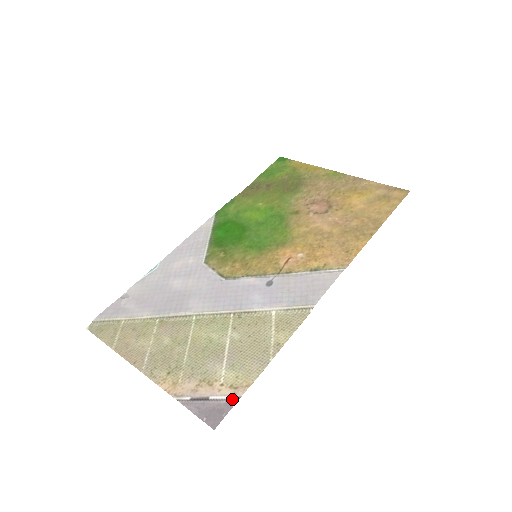
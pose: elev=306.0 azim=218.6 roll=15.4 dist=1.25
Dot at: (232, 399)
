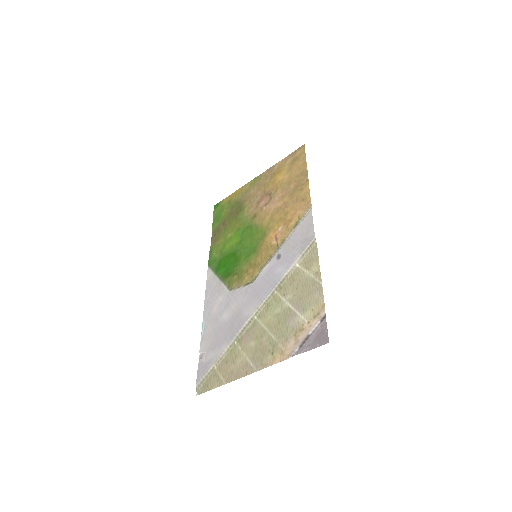
Dot at: (322, 320)
